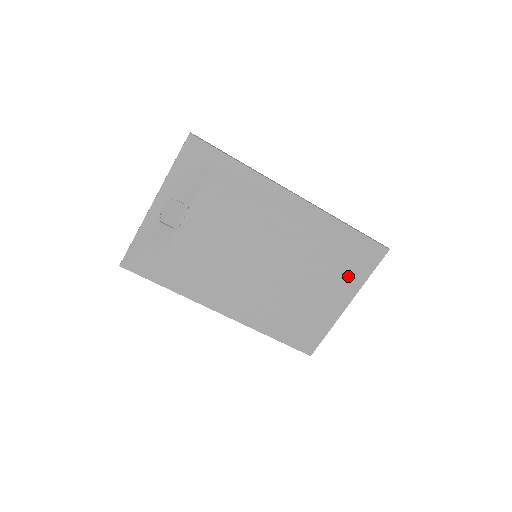
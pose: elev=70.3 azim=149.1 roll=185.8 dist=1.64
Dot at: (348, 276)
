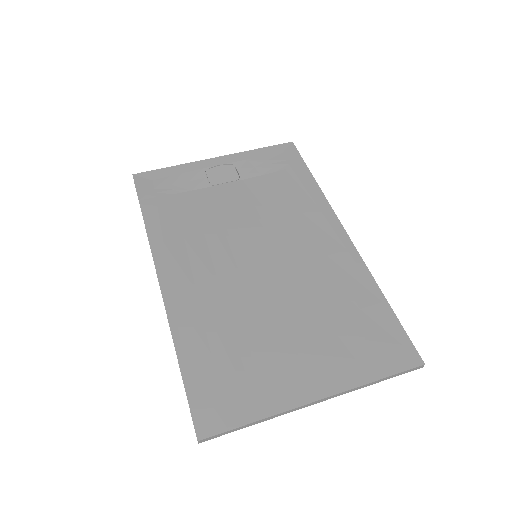
Dot at: (345, 357)
